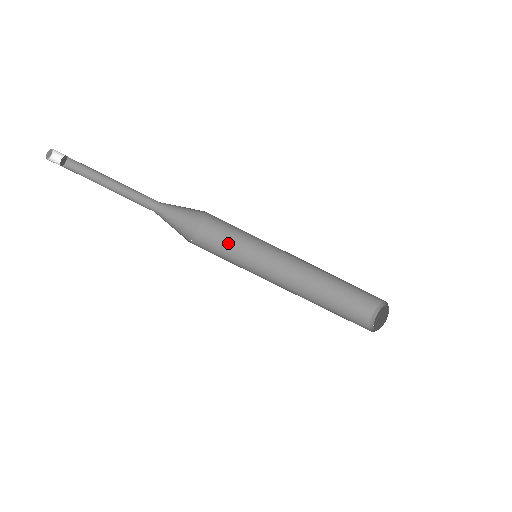
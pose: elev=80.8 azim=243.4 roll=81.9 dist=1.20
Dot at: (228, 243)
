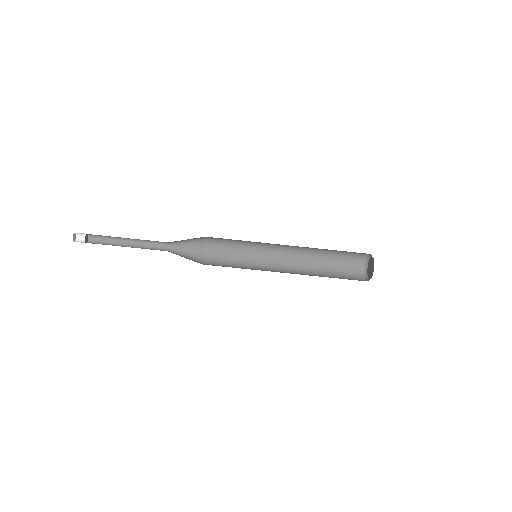
Dot at: (232, 245)
